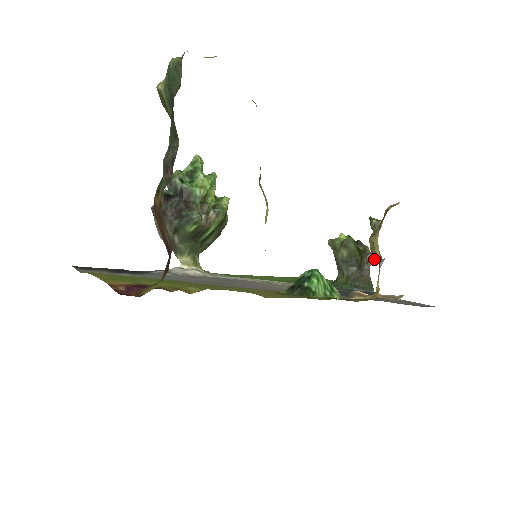
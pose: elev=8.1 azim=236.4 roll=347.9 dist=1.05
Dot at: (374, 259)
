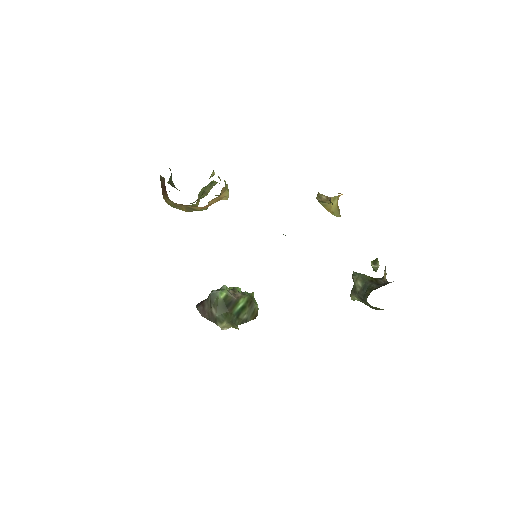
Dot at: (385, 273)
